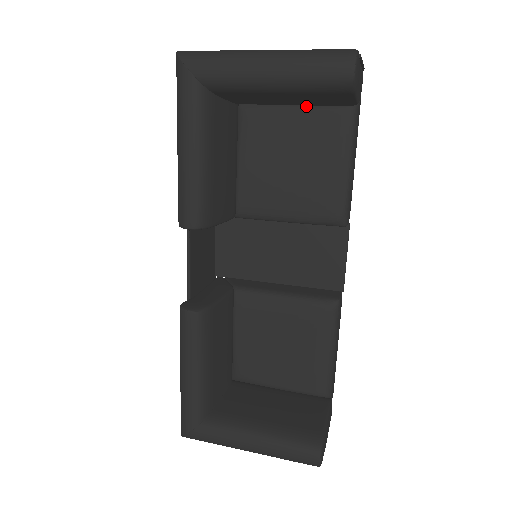
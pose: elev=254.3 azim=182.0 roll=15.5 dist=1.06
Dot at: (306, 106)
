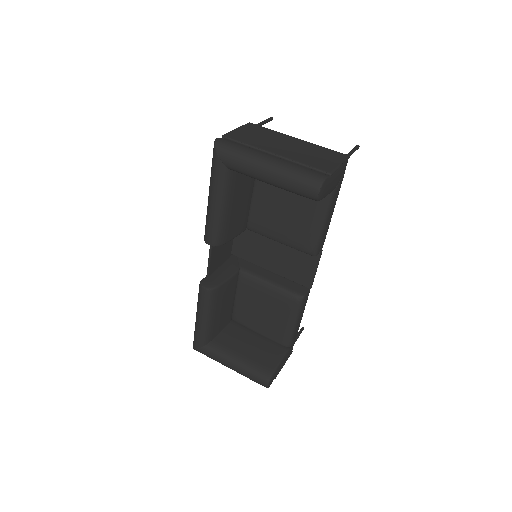
Dot at: occluded
